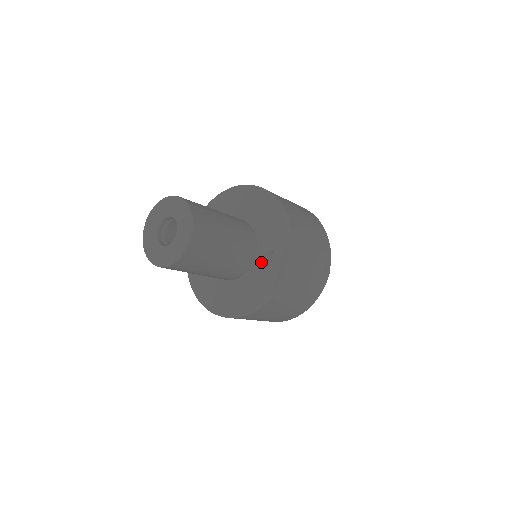
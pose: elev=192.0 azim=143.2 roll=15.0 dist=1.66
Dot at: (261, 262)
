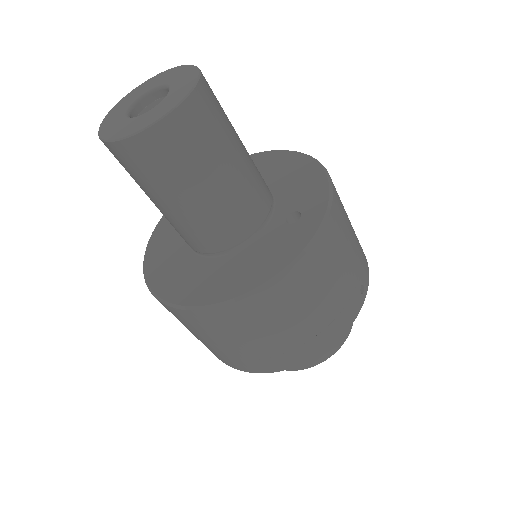
Dot at: (275, 227)
